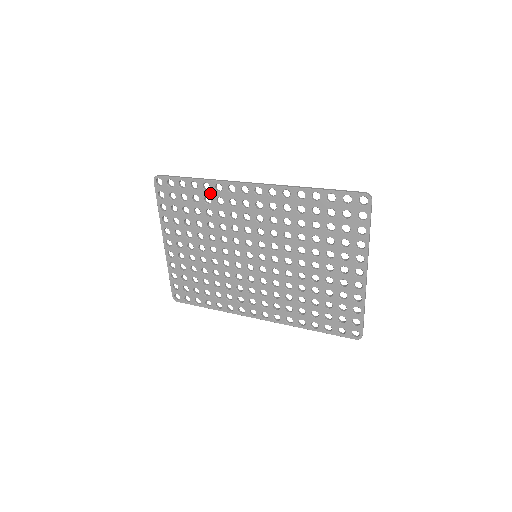
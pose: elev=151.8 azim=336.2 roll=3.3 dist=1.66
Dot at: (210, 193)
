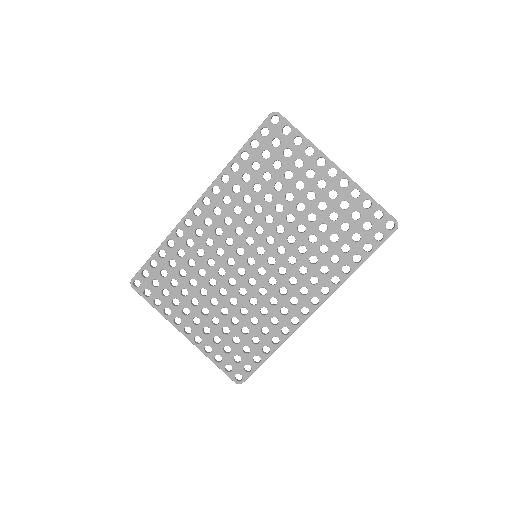
Dot at: (177, 245)
